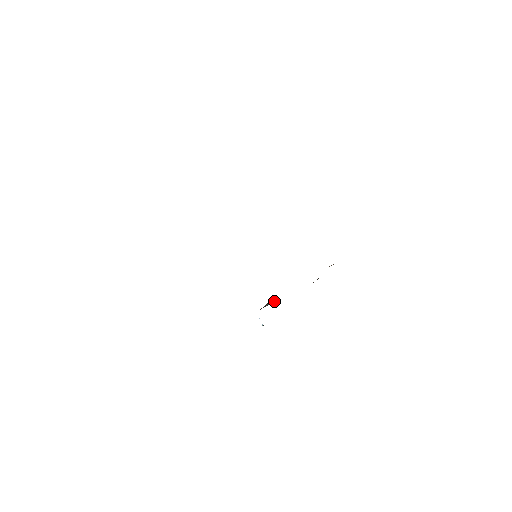
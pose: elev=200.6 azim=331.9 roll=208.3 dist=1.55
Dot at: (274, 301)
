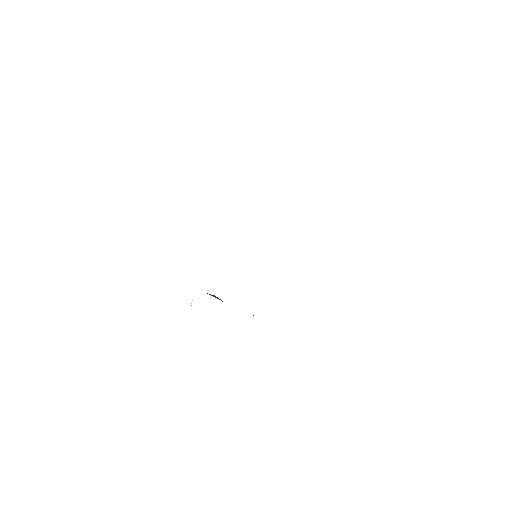
Dot at: occluded
